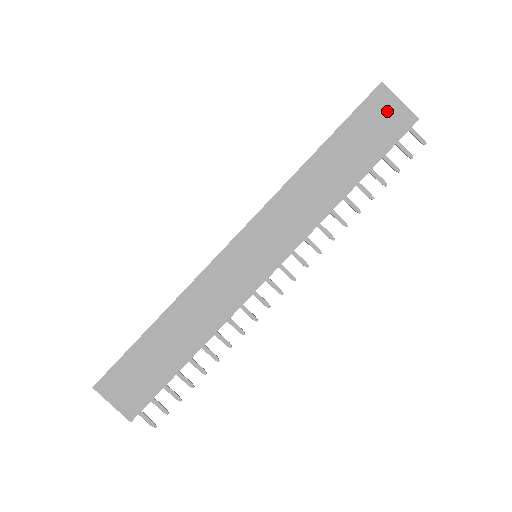
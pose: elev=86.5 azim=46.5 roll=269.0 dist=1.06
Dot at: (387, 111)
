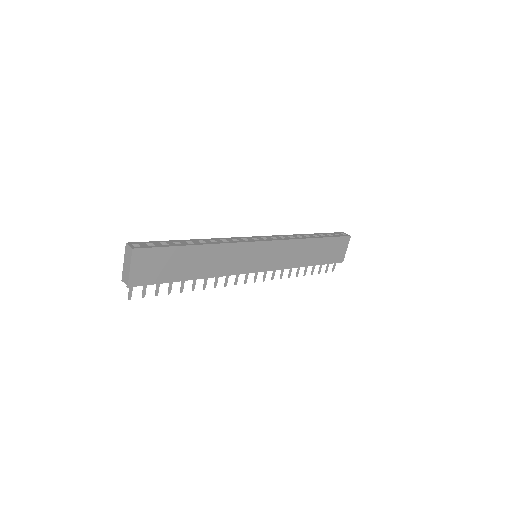
Dot at: (342, 248)
